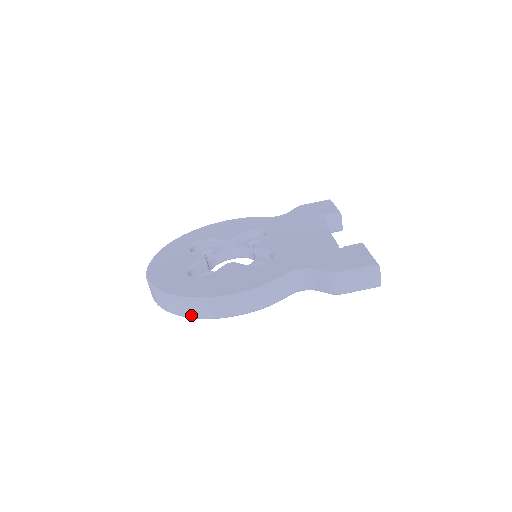
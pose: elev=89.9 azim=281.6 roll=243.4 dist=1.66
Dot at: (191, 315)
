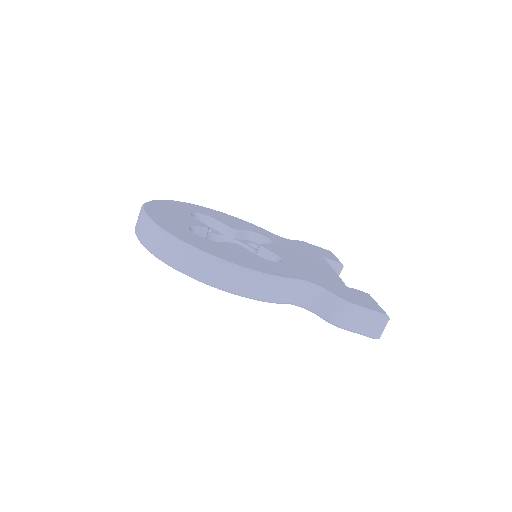
Dot at: (181, 267)
